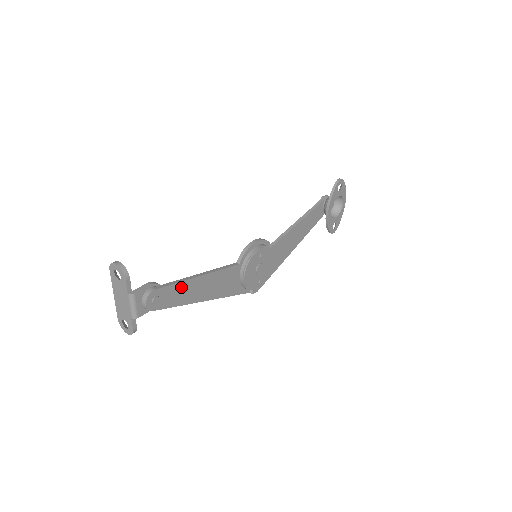
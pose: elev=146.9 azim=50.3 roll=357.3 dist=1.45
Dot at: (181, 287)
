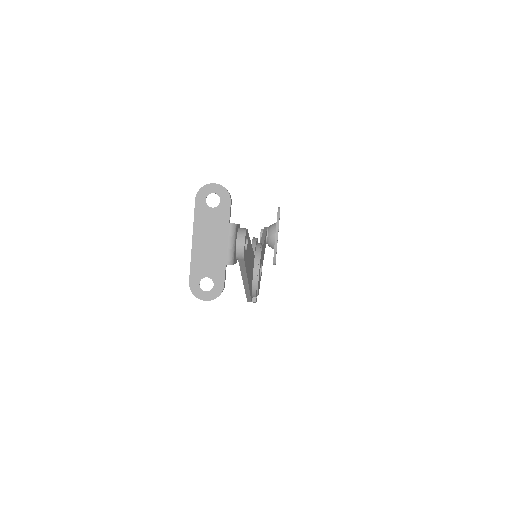
Dot at: (248, 245)
